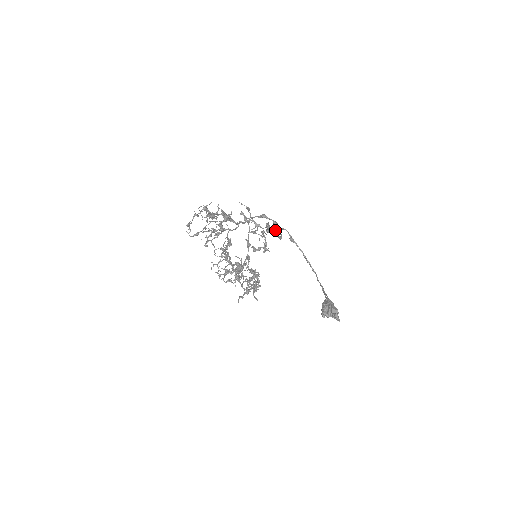
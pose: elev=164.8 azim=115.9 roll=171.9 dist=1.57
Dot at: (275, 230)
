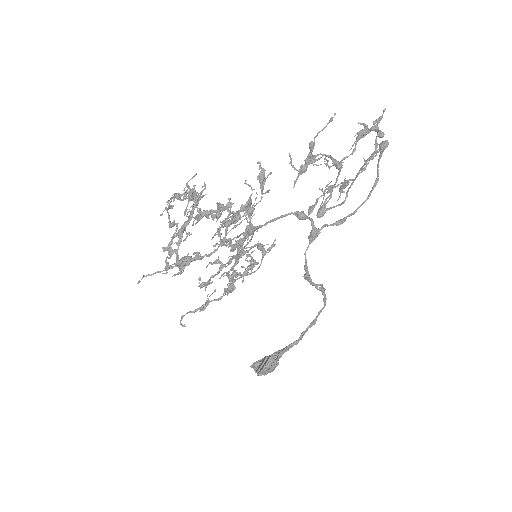
Dot at: occluded
